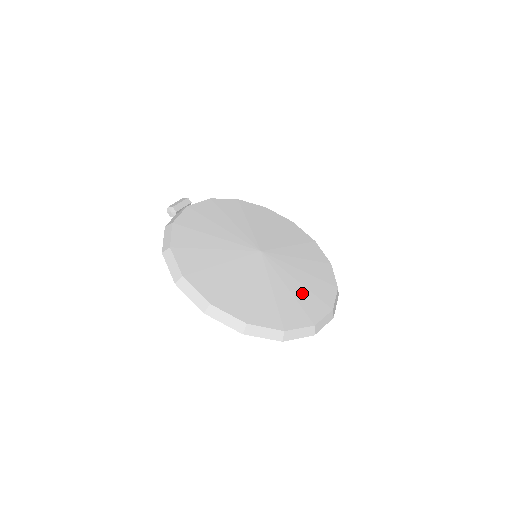
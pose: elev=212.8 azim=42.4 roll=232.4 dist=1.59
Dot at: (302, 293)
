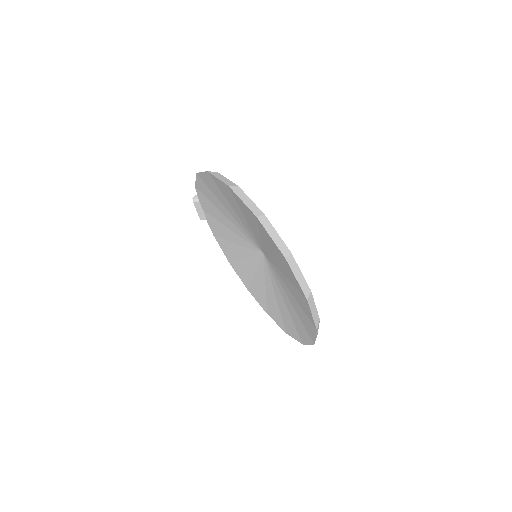
Dot at: occluded
